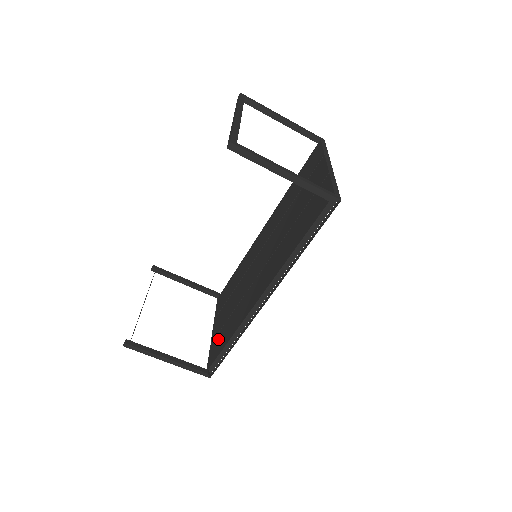
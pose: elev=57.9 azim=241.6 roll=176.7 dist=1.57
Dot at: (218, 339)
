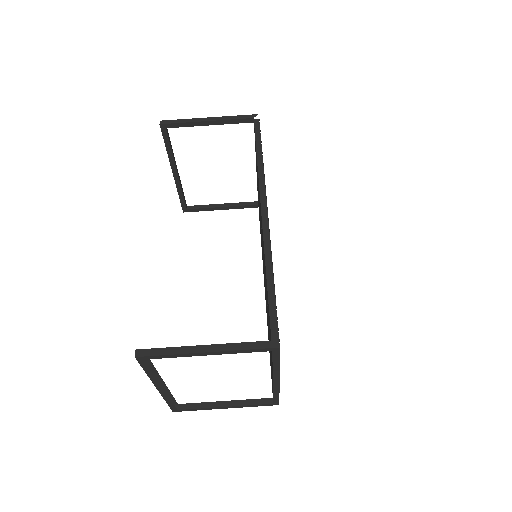
Dot at: occluded
